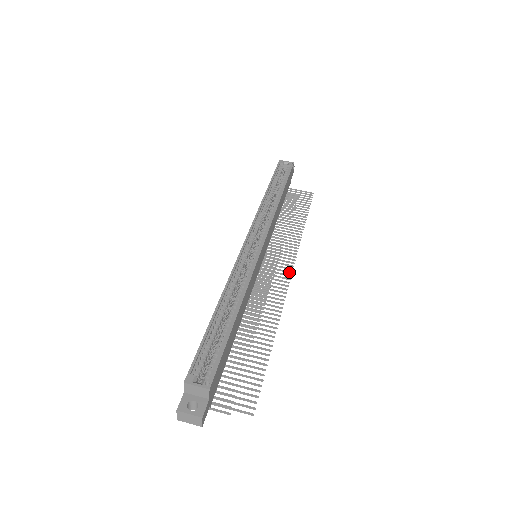
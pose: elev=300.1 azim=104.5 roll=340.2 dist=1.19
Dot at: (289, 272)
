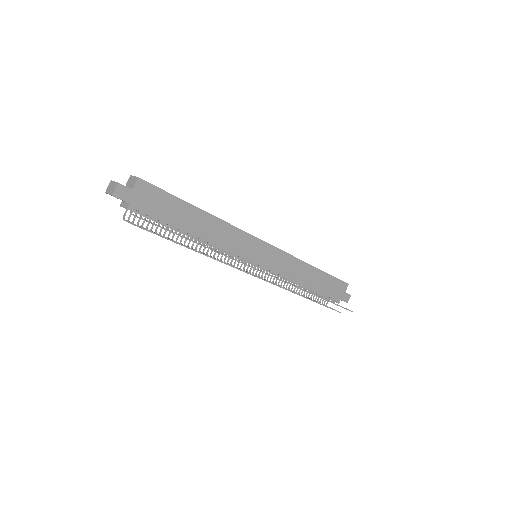
Dot at: occluded
